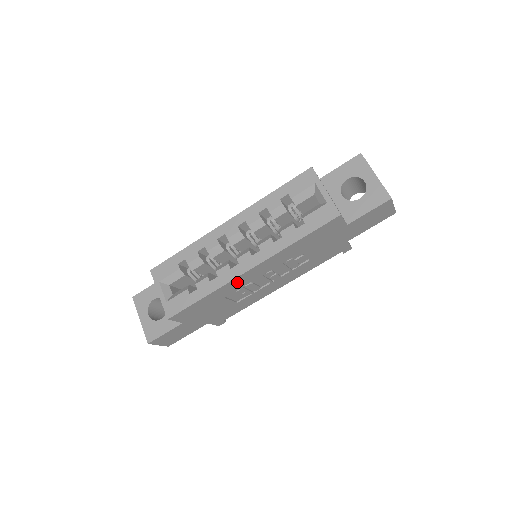
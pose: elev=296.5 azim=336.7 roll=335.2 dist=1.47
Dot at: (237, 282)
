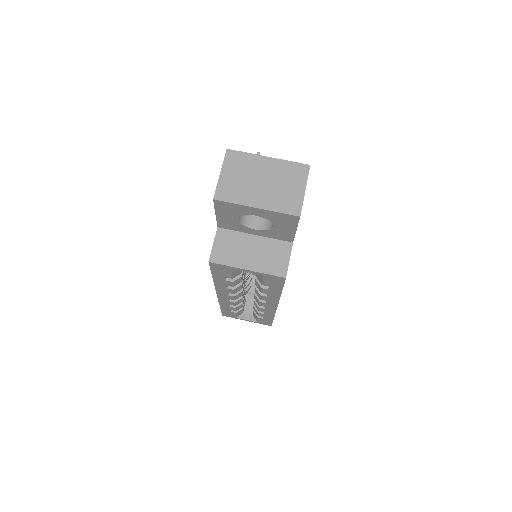
Dot at: occluded
